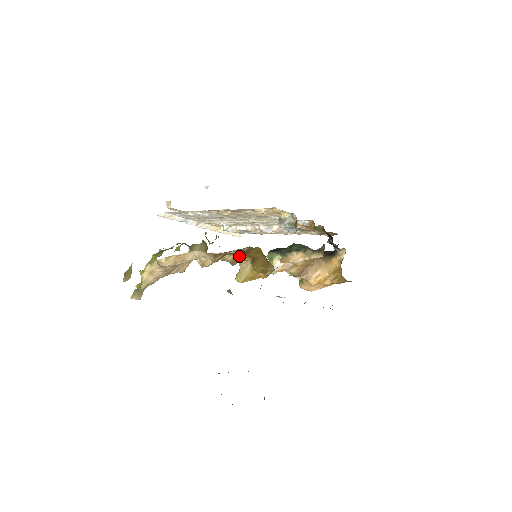
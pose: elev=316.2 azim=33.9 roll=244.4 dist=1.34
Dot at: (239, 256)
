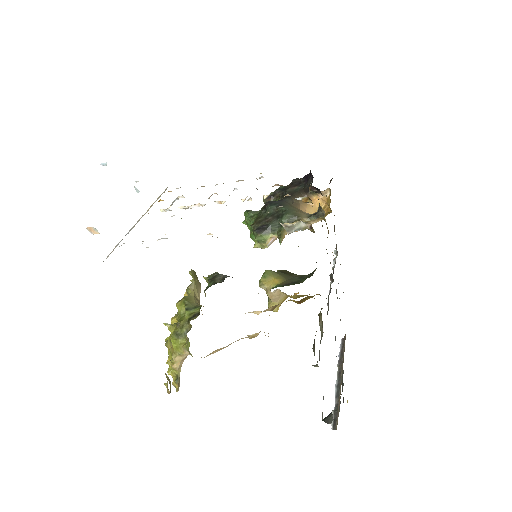
Dot at: occluded
